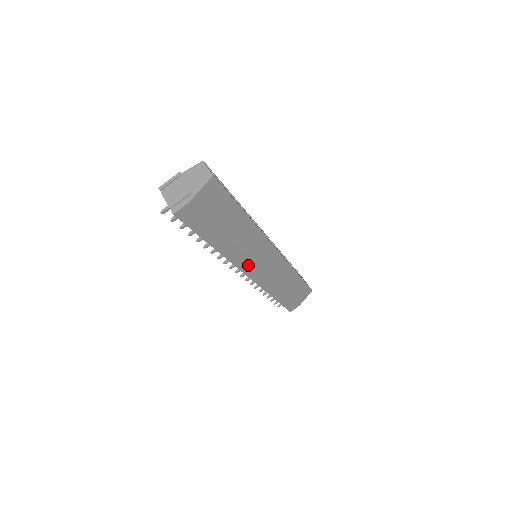
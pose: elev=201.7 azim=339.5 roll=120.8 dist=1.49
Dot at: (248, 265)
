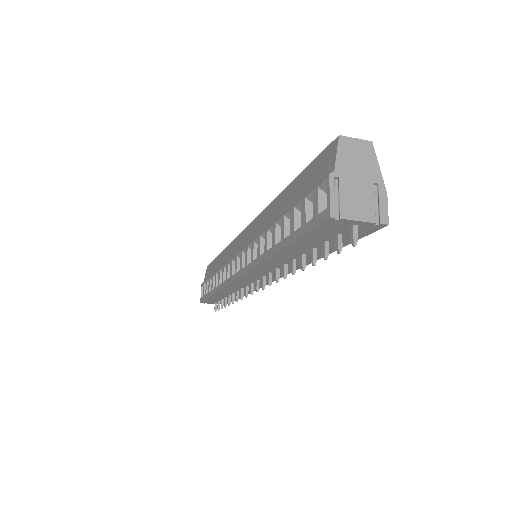
Dot at: occluded
